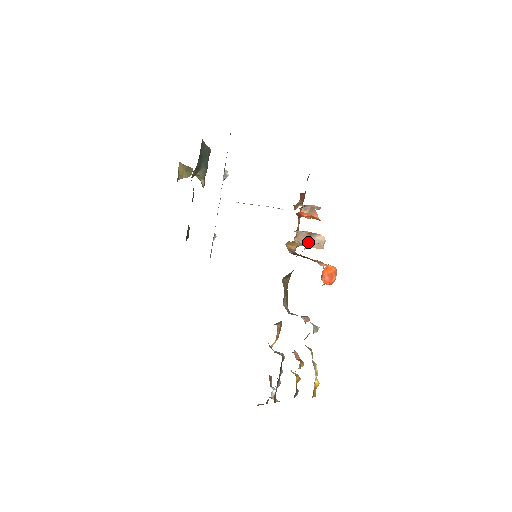
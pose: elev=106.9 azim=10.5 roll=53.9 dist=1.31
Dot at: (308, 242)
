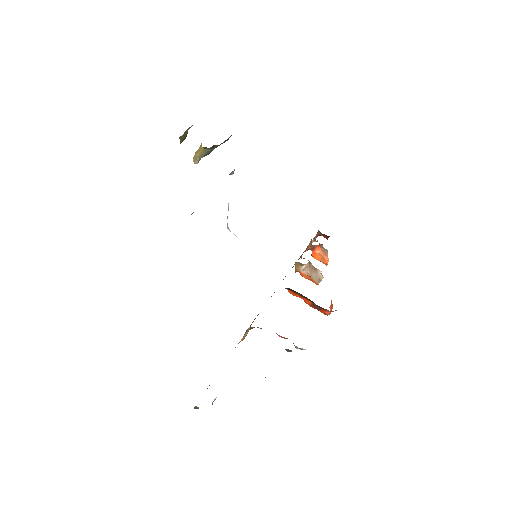
Dot at: (313, 272)
